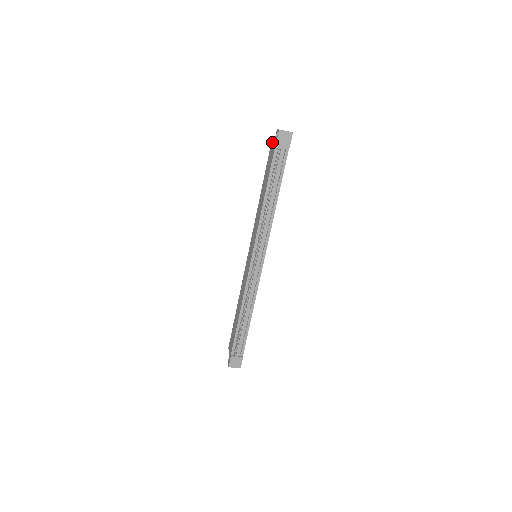
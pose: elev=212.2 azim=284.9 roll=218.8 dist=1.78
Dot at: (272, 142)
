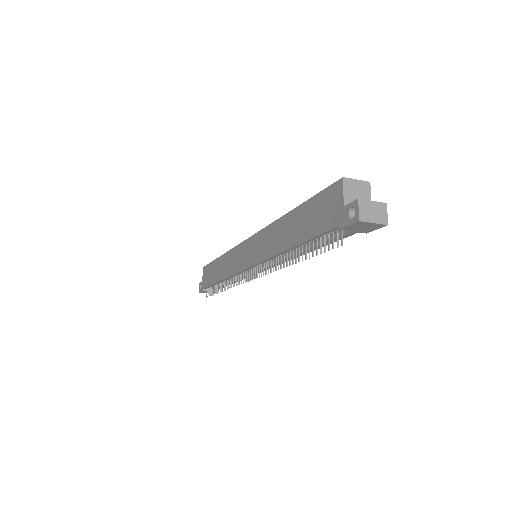
Dot at: (339, 190)
